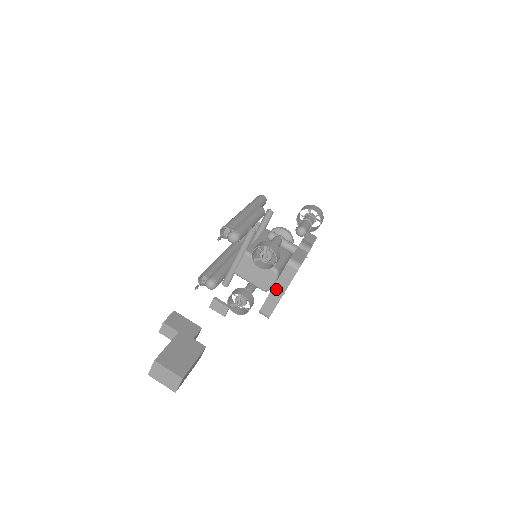
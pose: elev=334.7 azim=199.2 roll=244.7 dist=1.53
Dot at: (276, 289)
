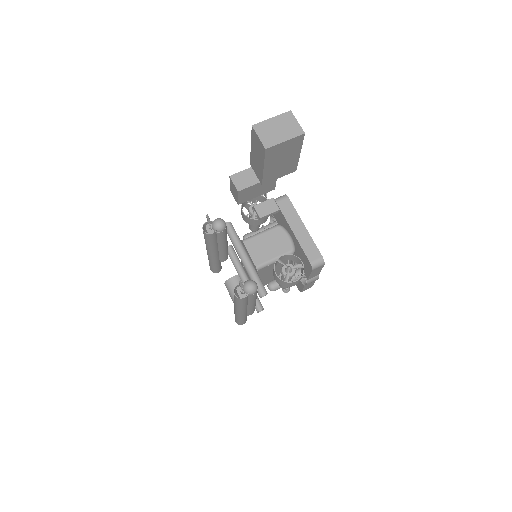
Dot at: (295, 229)
